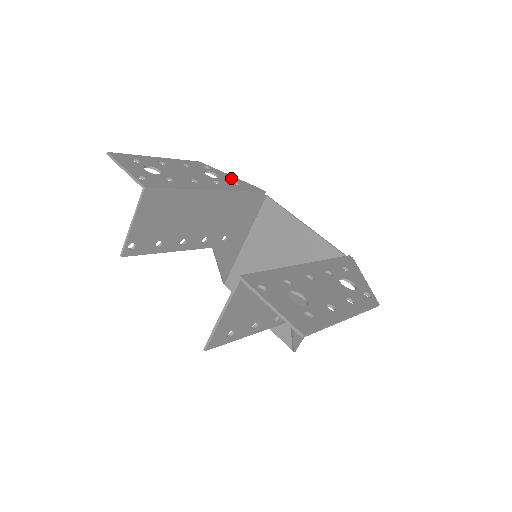
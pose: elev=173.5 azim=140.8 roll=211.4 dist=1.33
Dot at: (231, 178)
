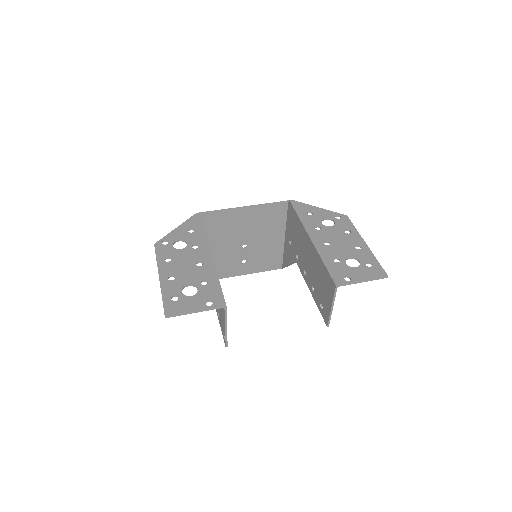
Dot at: (182, 231)
